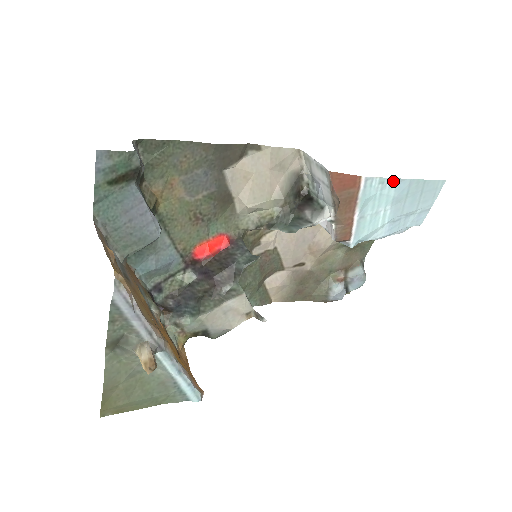
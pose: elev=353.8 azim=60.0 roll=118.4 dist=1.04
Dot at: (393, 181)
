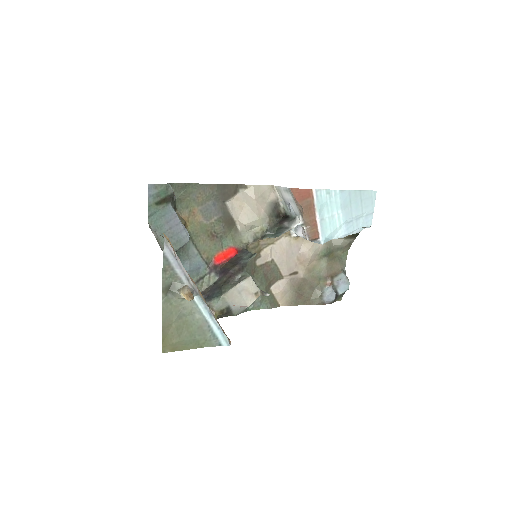
Dot at: (336, 192)
